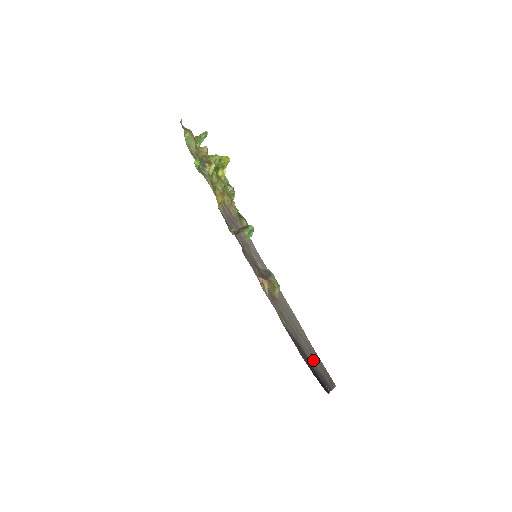
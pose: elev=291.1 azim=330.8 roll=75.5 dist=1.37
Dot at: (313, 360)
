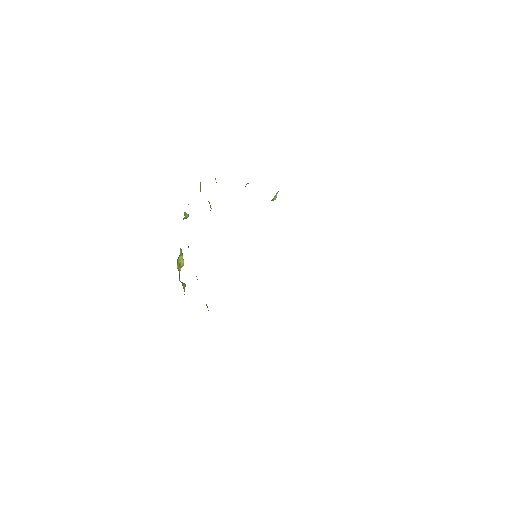
Dot at: occluded
